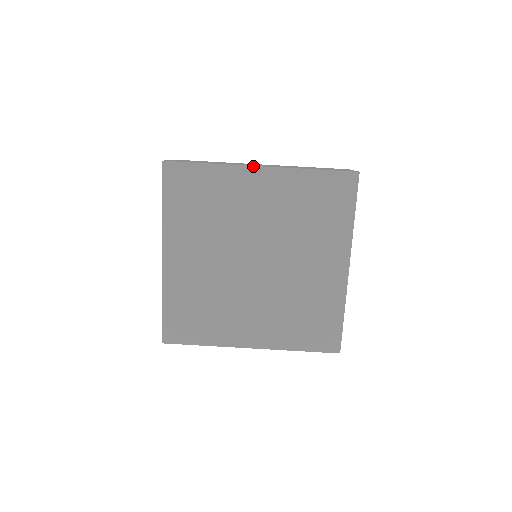
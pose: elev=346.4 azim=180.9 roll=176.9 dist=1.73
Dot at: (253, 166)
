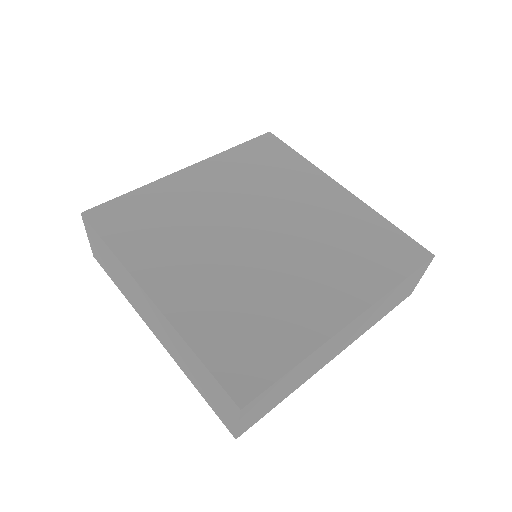
Dot at: (336, 182)
